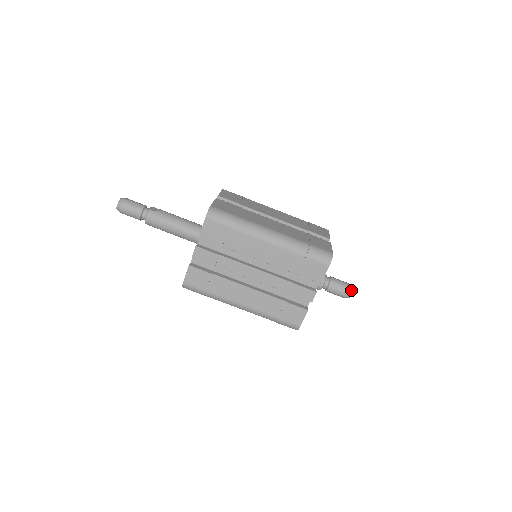
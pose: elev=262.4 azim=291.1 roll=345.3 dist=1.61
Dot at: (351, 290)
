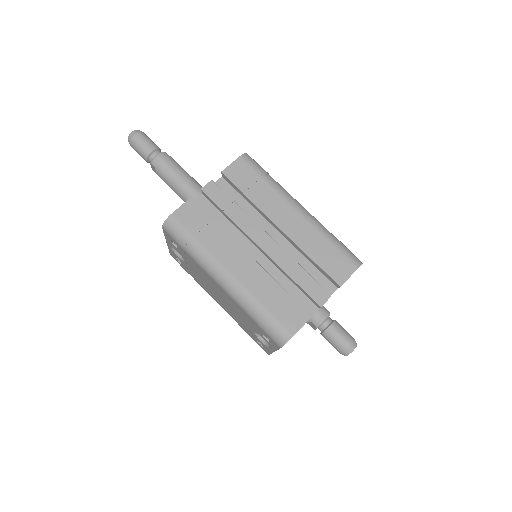
Dot at: (355, 343)
